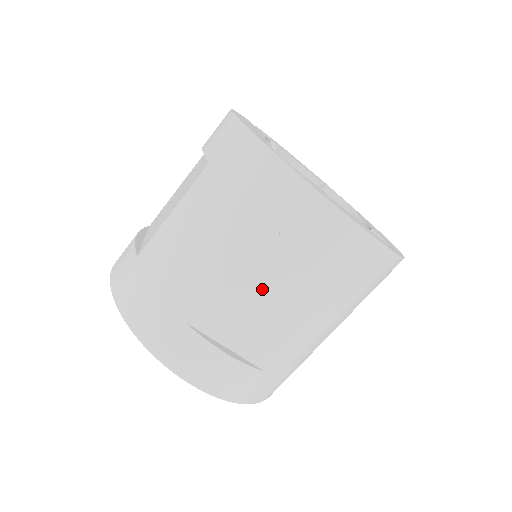
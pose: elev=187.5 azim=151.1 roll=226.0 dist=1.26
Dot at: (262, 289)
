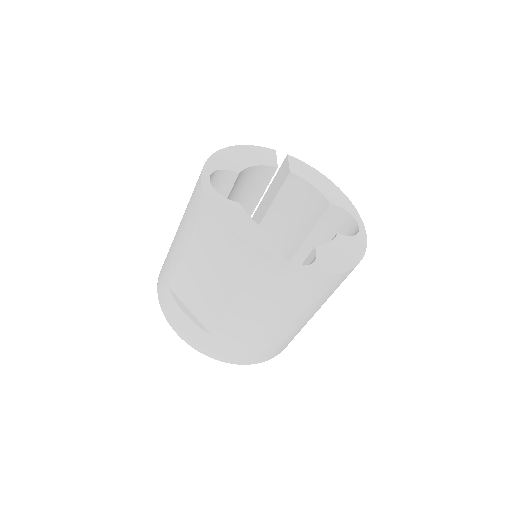
Dot at: (199, 273)
